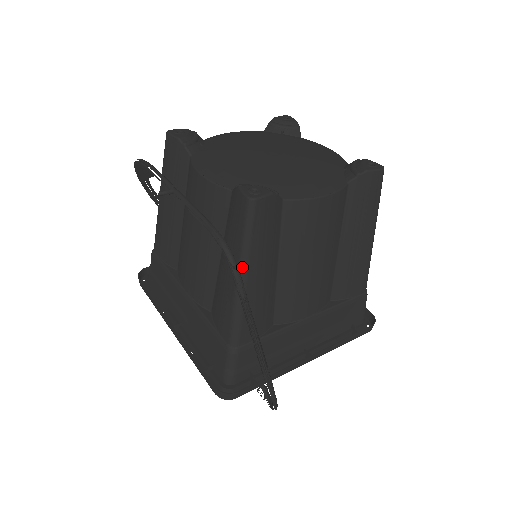
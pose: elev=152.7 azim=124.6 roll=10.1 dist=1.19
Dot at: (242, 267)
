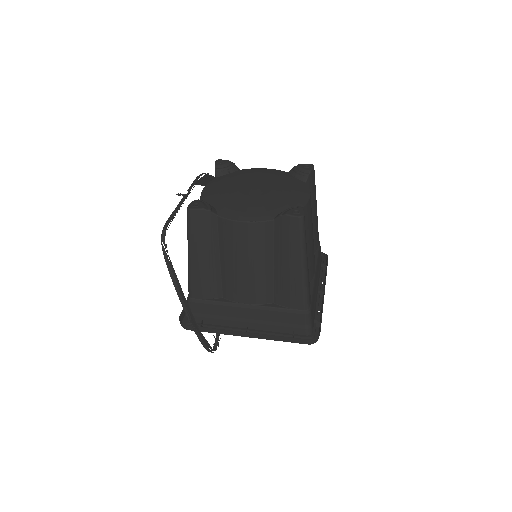
Dot at: (188, 247)
